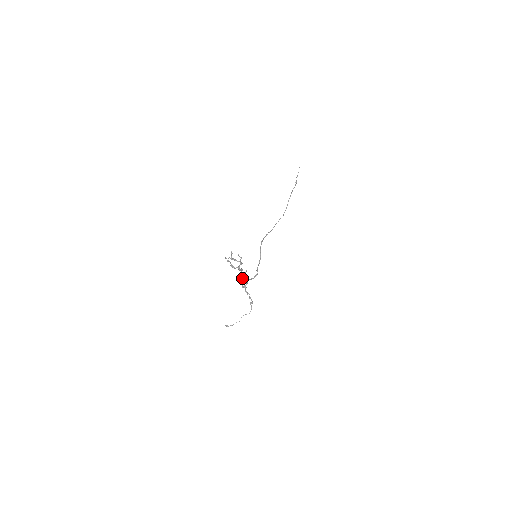
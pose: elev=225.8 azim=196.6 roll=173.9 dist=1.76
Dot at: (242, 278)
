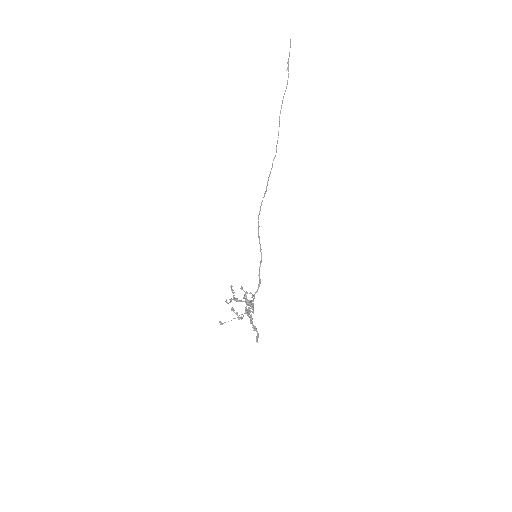
Dot at: (254, 327)
